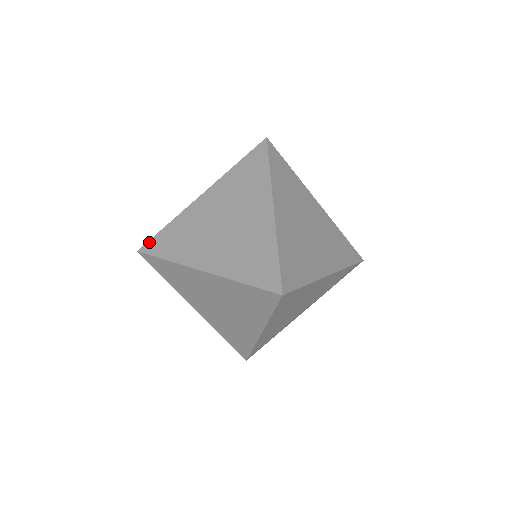
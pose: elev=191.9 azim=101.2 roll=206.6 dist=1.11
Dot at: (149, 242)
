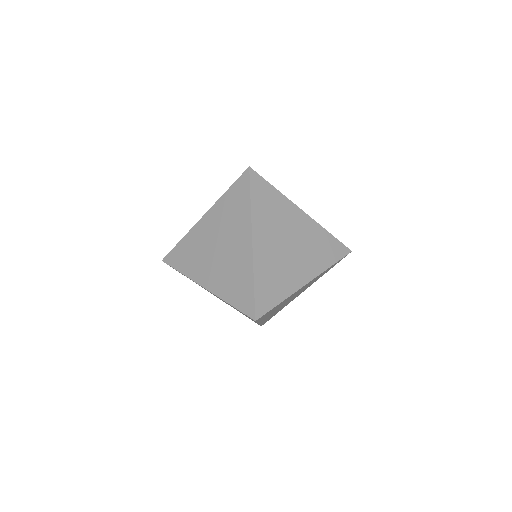
Dot at: (169, 254)
